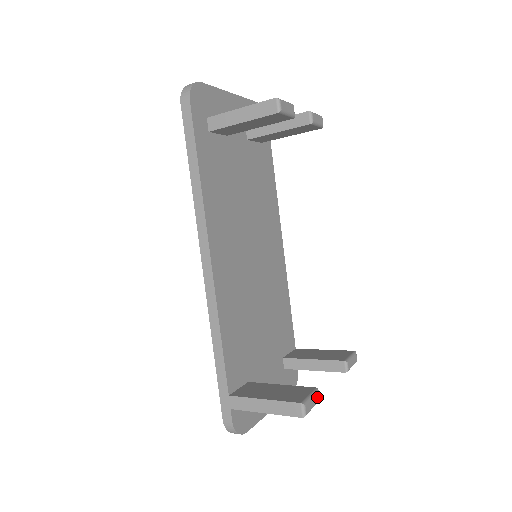
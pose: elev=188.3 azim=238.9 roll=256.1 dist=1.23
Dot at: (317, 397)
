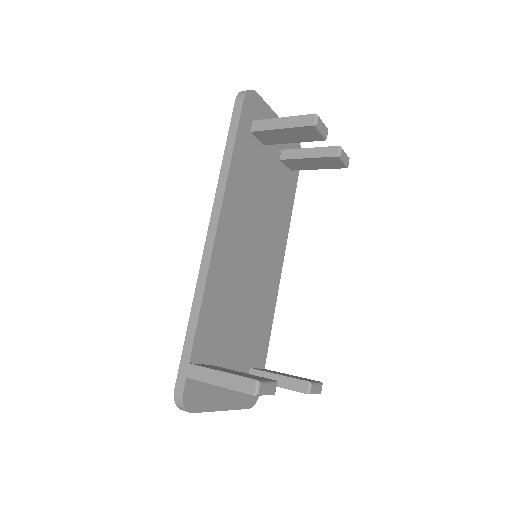
Dot at: (274, 388)
